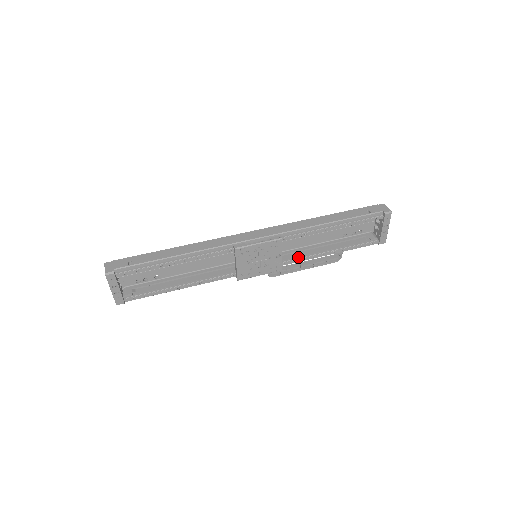
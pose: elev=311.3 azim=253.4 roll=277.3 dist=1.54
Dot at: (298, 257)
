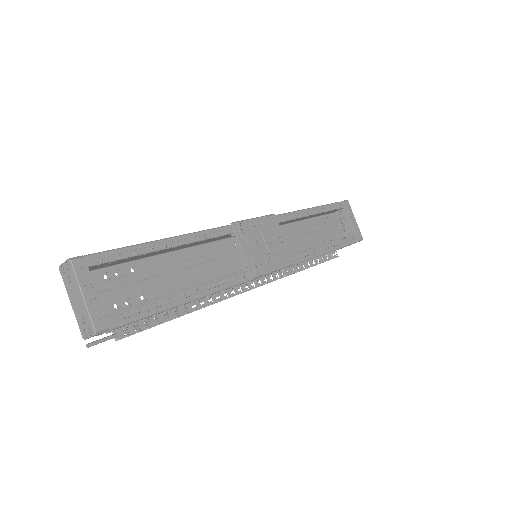
Dot at: (299, 254)
